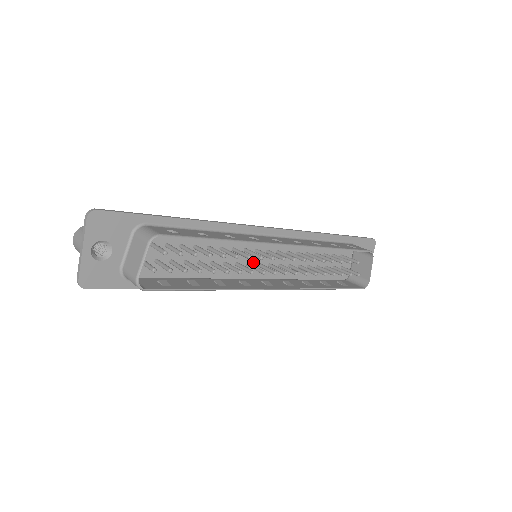
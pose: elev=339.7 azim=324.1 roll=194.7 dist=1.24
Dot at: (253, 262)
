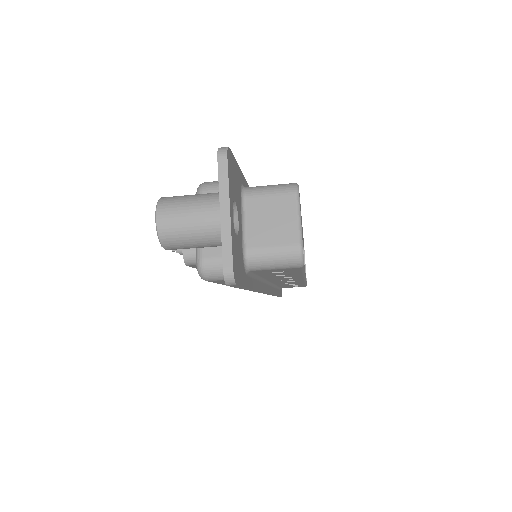
Dot at: occluded
